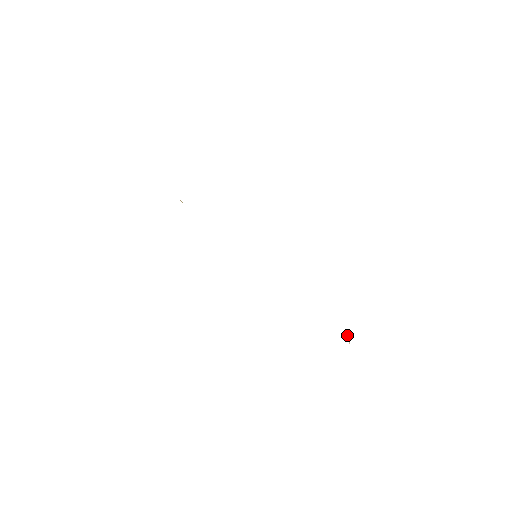
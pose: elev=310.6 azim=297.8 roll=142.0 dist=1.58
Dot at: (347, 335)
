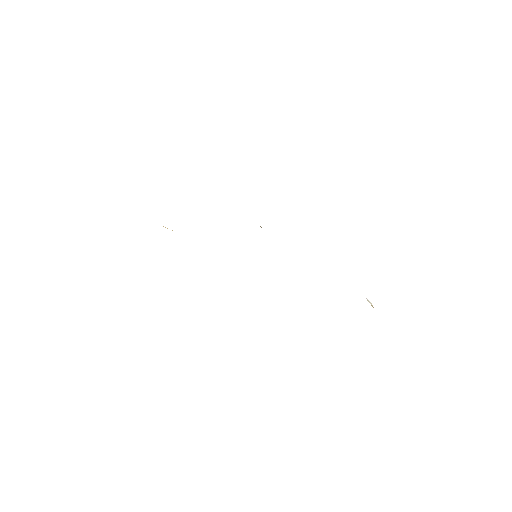
Dot at: (368, 301)
